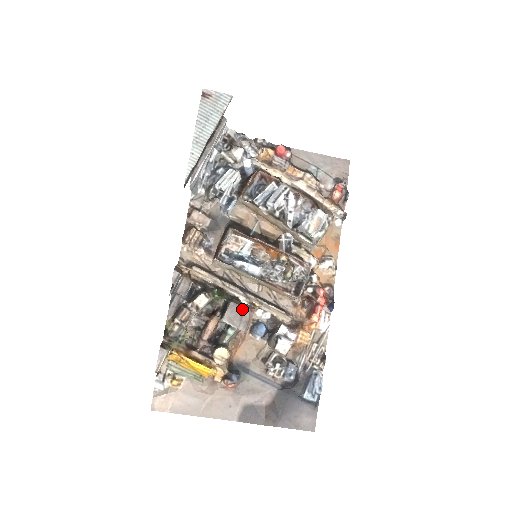
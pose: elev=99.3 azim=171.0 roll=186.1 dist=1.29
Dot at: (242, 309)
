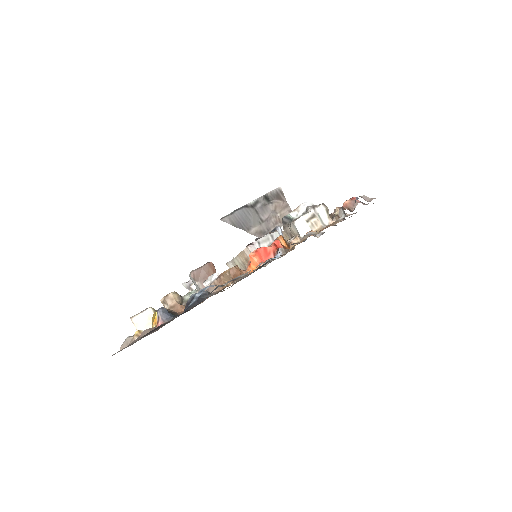
Dot at: occluded
